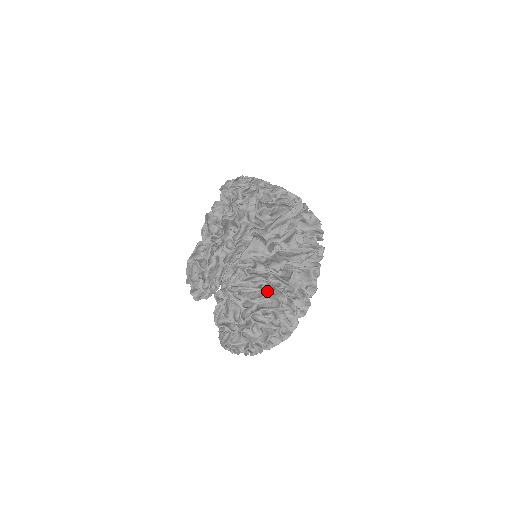
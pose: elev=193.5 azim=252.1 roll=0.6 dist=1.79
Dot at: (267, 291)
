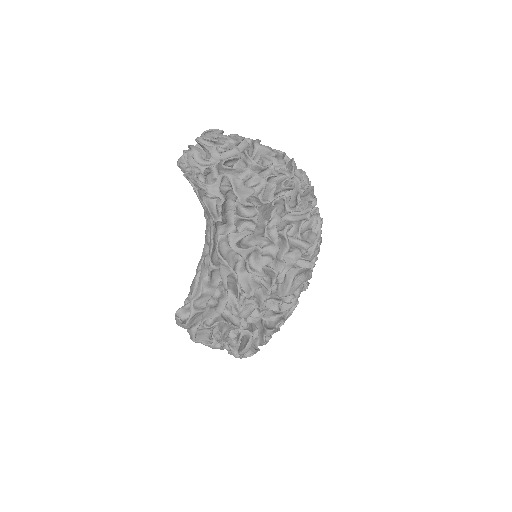
Dot at: (298, 301)
